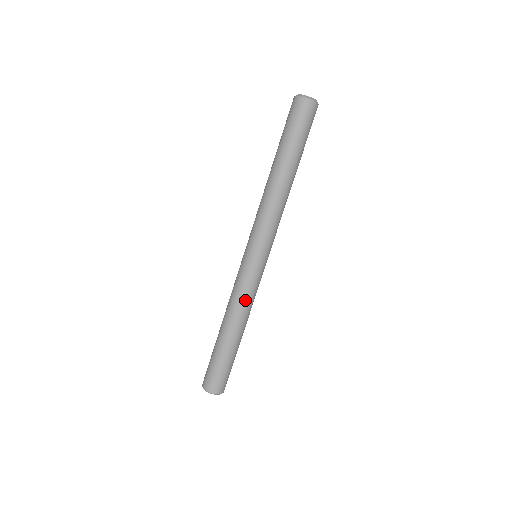
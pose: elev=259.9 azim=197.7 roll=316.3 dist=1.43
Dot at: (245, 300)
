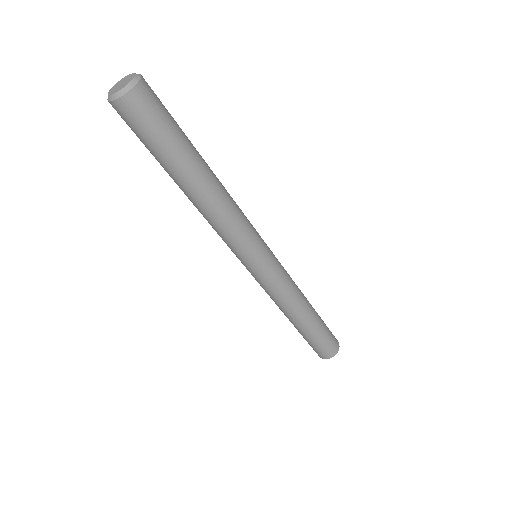
Dot at: (290, 293)
